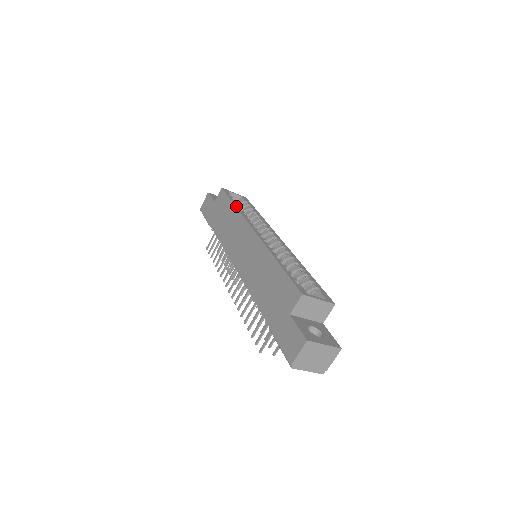
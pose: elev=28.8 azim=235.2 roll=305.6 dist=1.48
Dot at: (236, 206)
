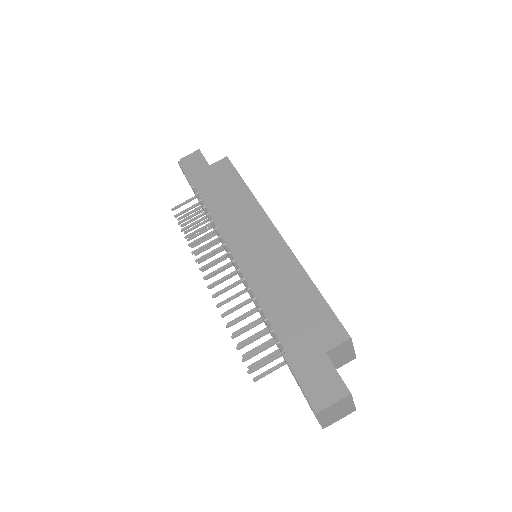
Dot at: occluded
